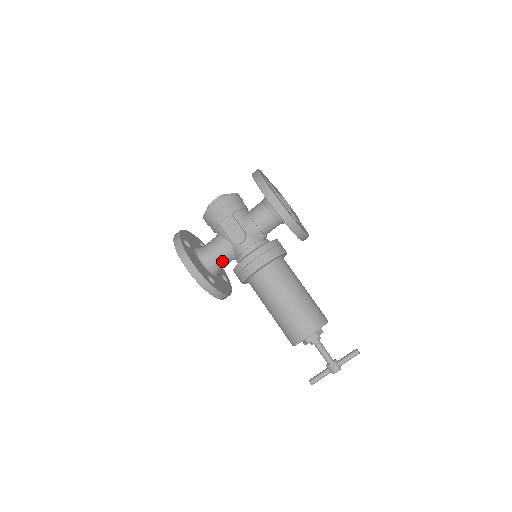
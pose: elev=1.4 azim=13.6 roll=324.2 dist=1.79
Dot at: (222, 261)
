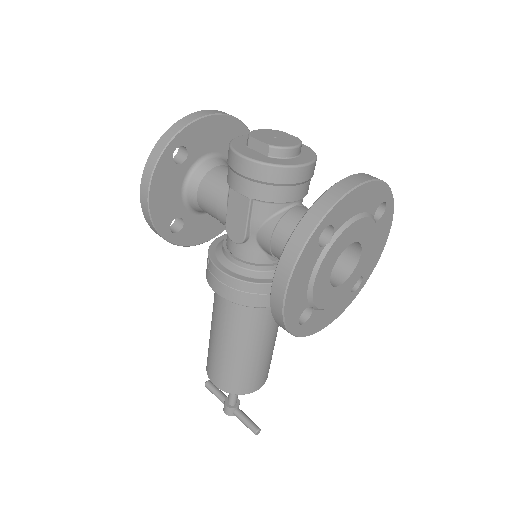
Dot at: (212, 215)
